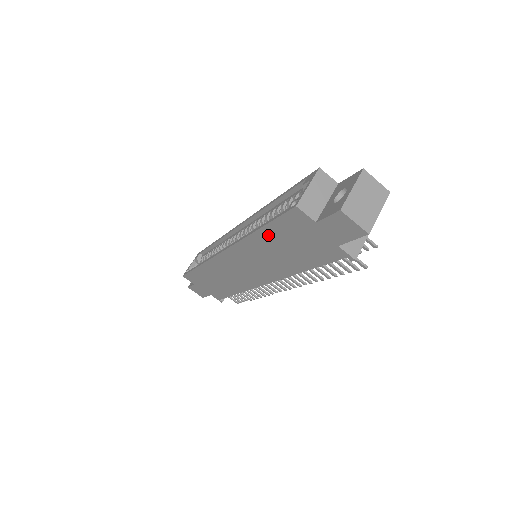
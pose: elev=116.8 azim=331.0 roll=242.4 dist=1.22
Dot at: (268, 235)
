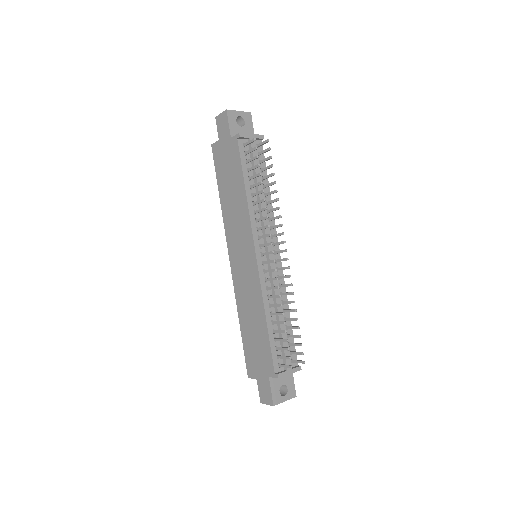
Dot at: (222, 189)
